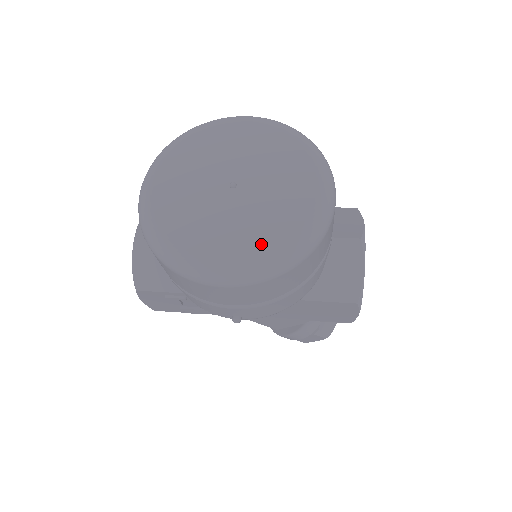
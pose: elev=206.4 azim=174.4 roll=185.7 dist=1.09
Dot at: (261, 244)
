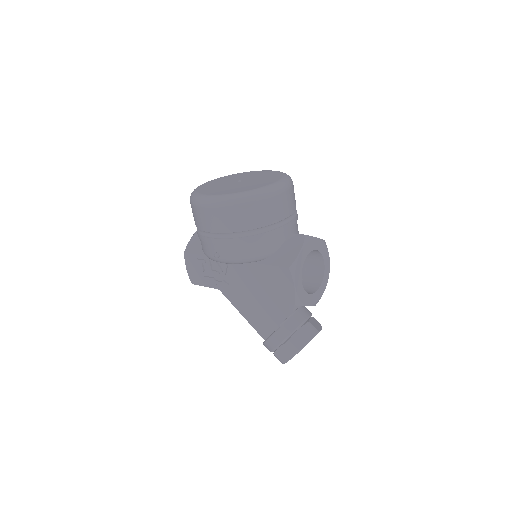
Dot at: (232, 192)
